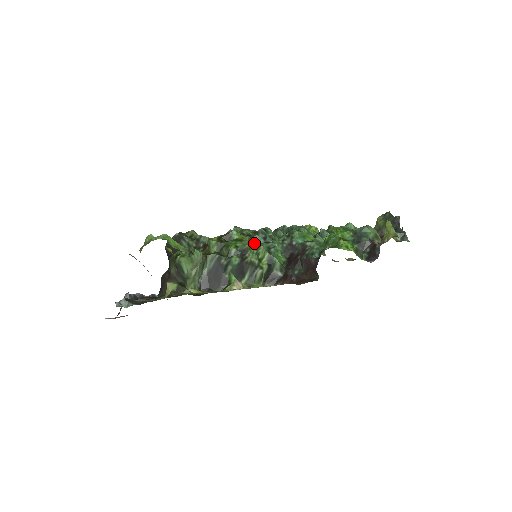
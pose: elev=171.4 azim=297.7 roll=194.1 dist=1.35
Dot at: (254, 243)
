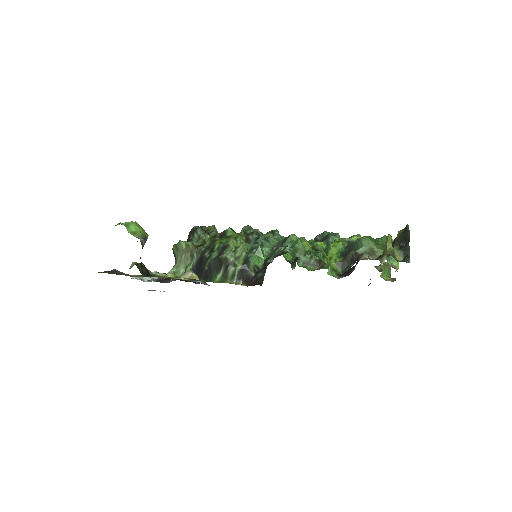
Dot at: (239, 242)
